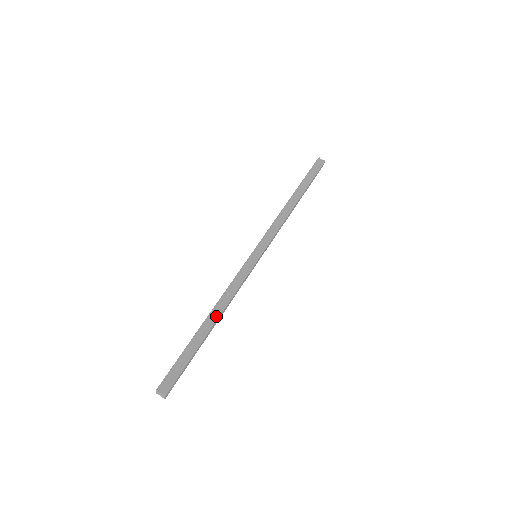
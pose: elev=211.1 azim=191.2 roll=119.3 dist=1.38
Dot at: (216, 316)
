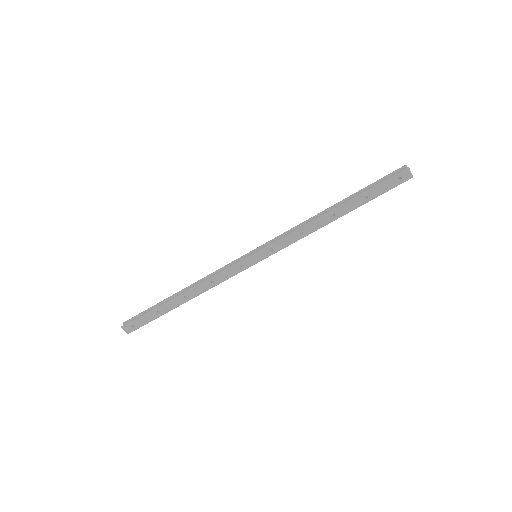
Dot at: (185, 290)
